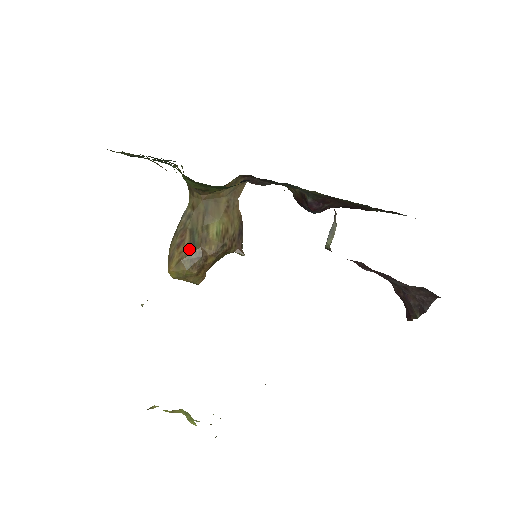
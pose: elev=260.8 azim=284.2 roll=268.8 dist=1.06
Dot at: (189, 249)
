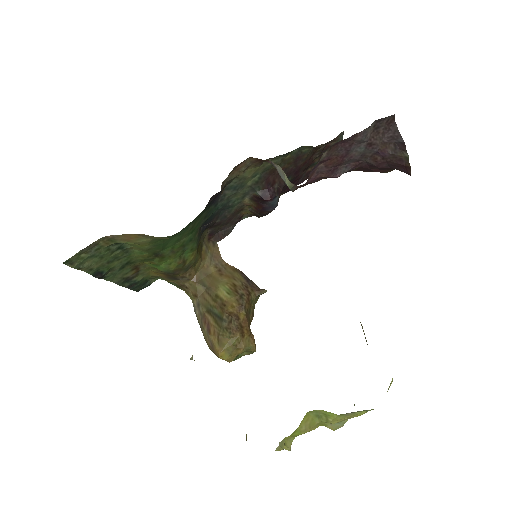
Dot at: (218, 323)
